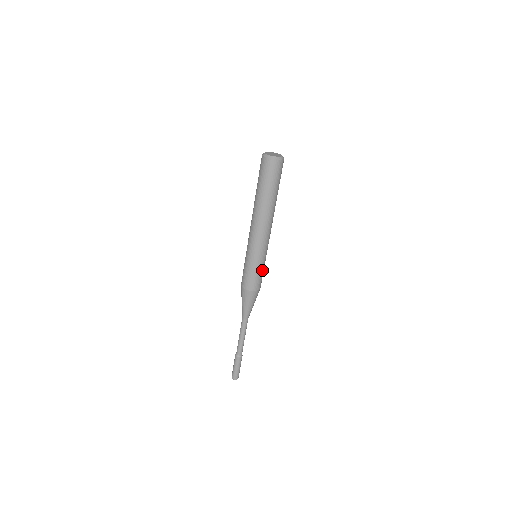
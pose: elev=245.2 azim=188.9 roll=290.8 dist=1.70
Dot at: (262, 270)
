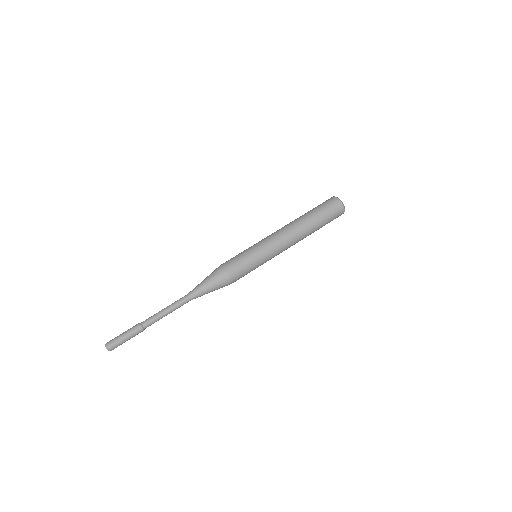
Dot at: (250, 266)
